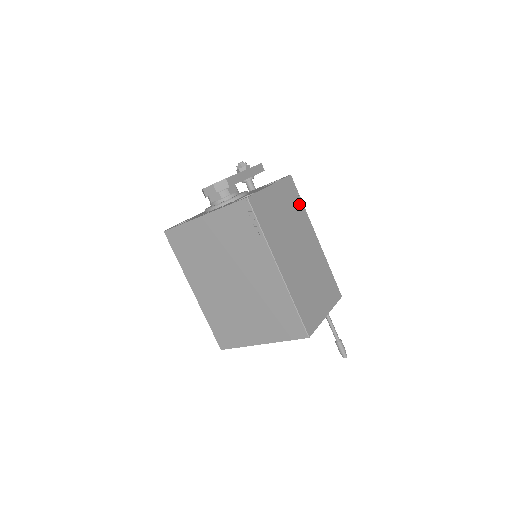
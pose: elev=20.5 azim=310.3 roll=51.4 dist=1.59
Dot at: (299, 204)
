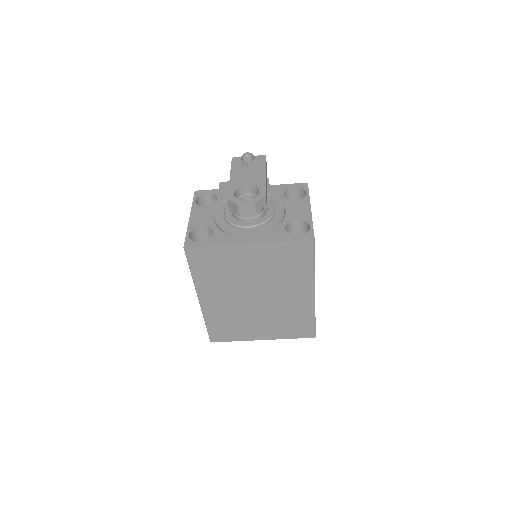
Dot at: occluded
